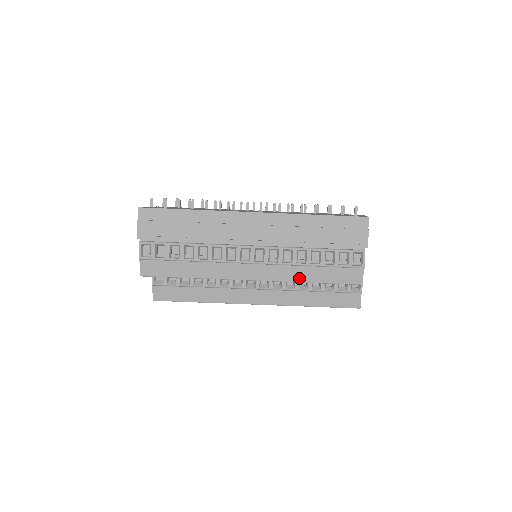
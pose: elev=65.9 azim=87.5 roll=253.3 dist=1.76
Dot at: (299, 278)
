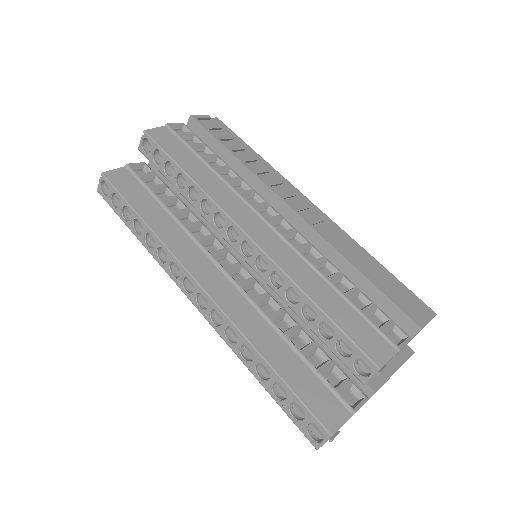
Dot at: (303, 282)
